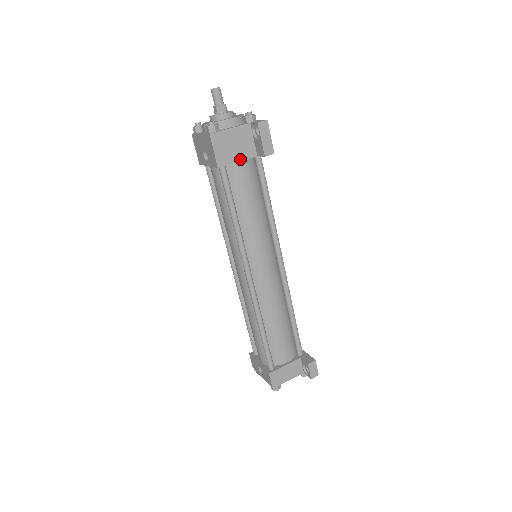
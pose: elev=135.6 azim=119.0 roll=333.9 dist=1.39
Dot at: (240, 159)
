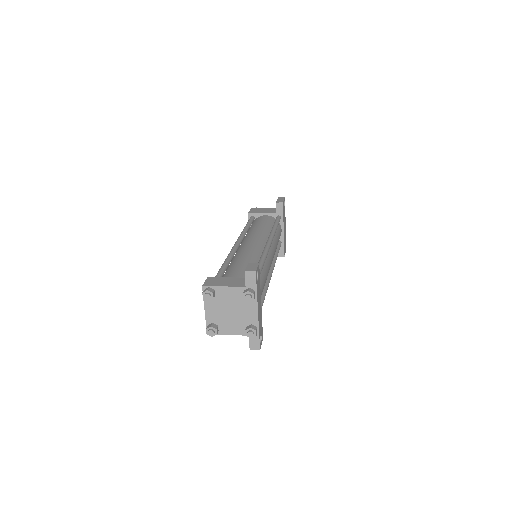
Dot at: (264, 213)
